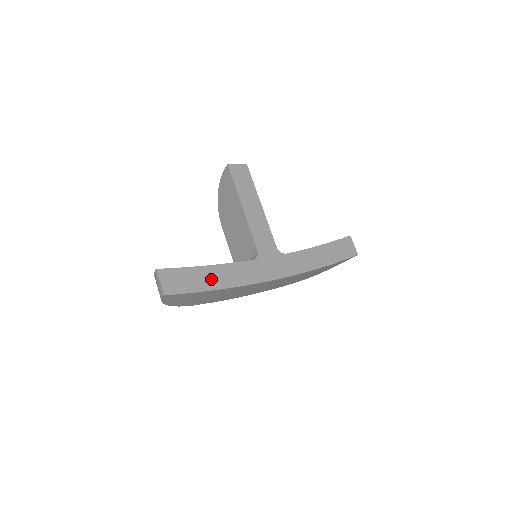
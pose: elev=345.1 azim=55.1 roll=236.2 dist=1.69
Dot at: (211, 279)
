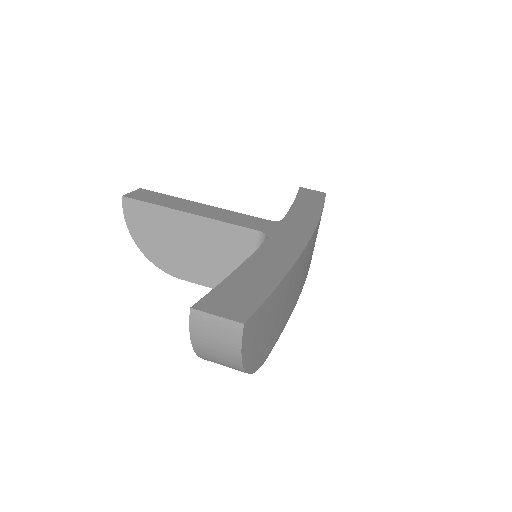
Dot at: (262, 275)
